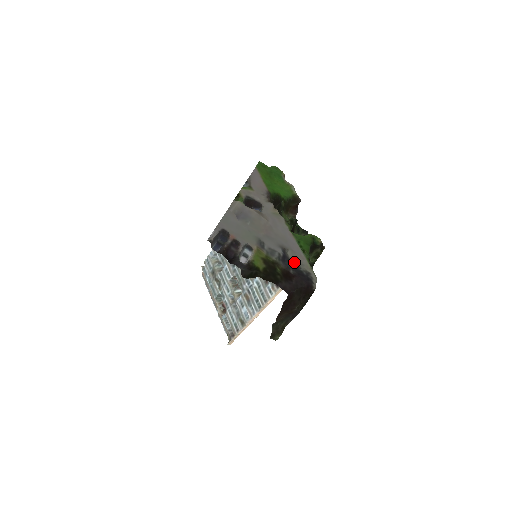
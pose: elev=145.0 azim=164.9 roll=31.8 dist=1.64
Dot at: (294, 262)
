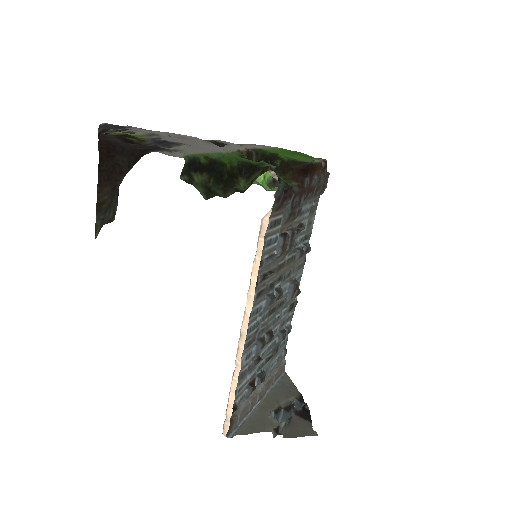
Dot at: (175, 149)
